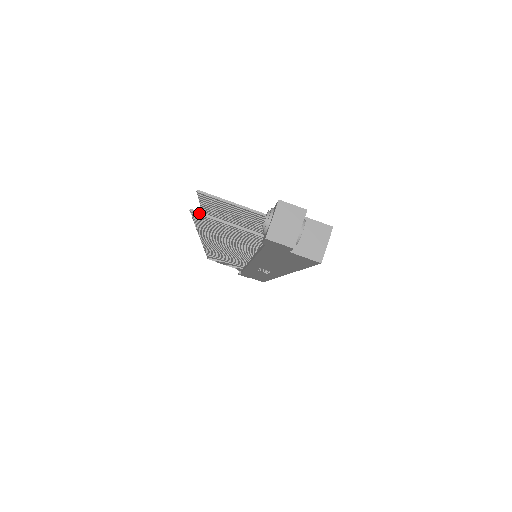
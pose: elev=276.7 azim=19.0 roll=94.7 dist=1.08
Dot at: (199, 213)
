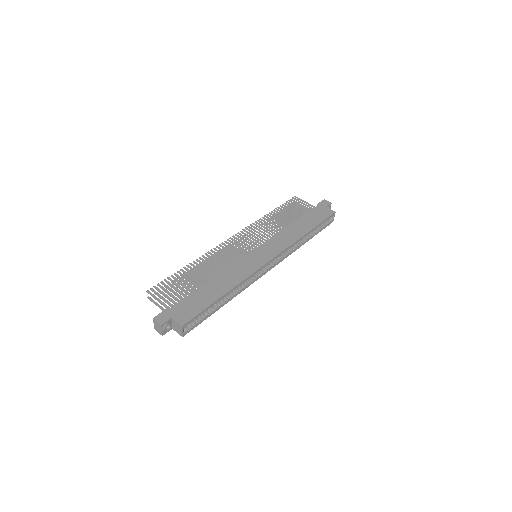
Dot at: (150, 300)
